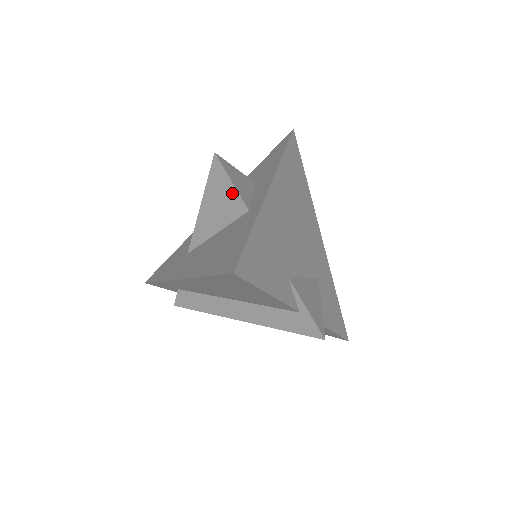
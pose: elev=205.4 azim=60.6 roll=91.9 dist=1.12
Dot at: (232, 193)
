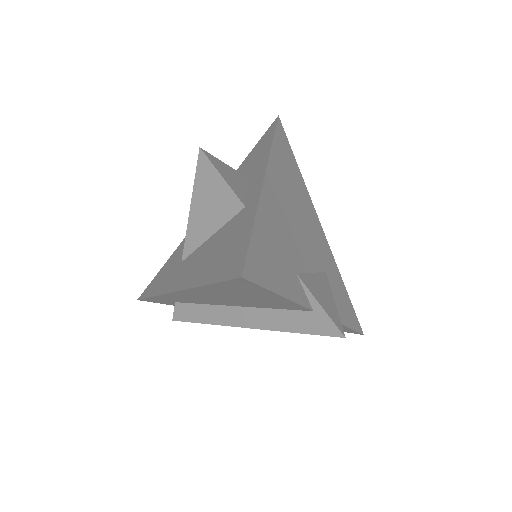
Dot at: (224, 190)
